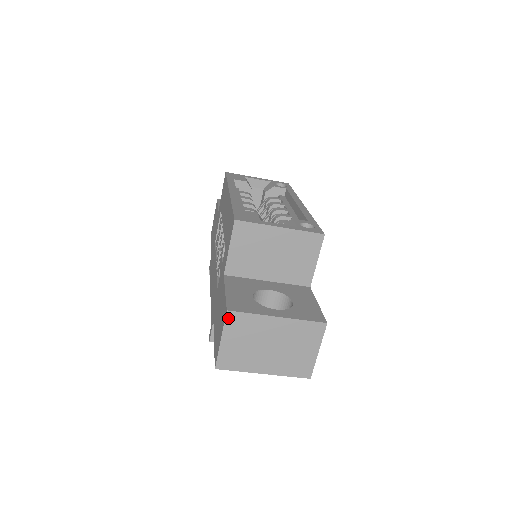
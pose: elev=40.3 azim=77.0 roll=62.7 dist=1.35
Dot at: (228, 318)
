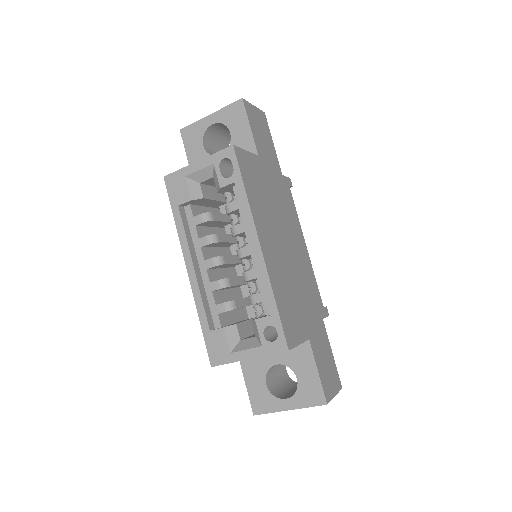
Dot at: occluded
